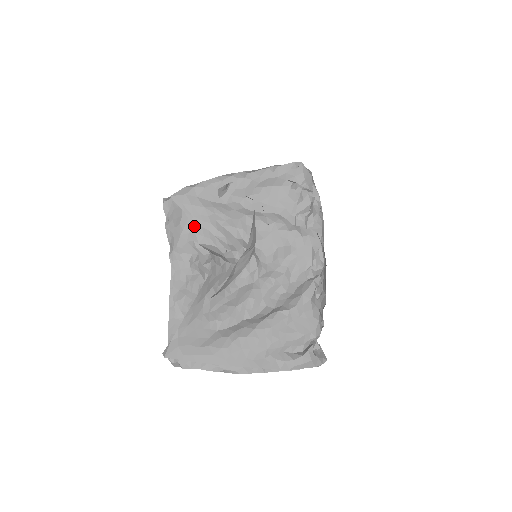
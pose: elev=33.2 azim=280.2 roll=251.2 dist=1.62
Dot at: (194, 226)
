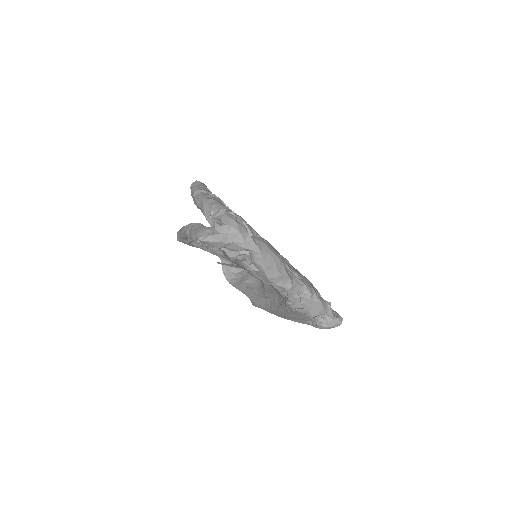
Dot at: occluded
